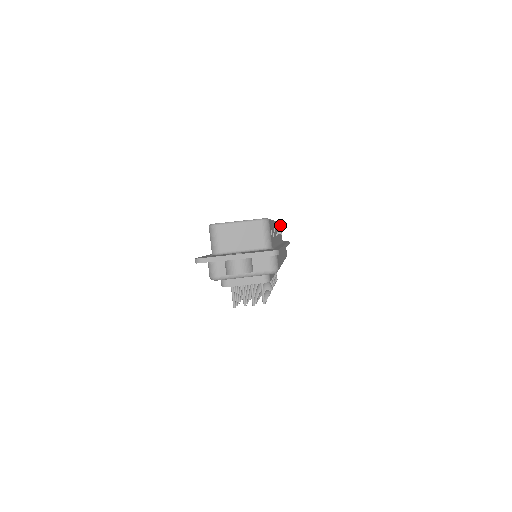
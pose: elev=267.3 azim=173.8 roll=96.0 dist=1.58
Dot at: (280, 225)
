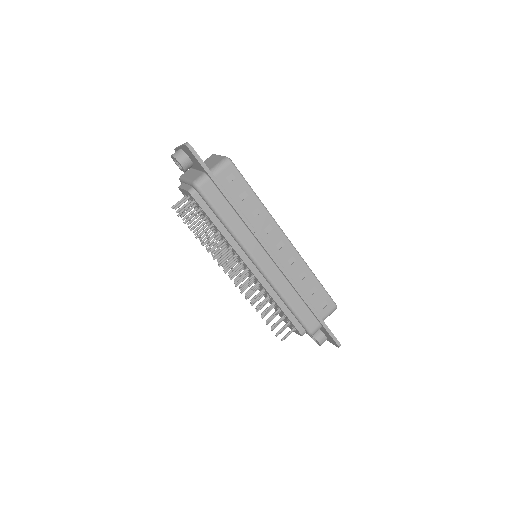
Dot at: (328, 298)
